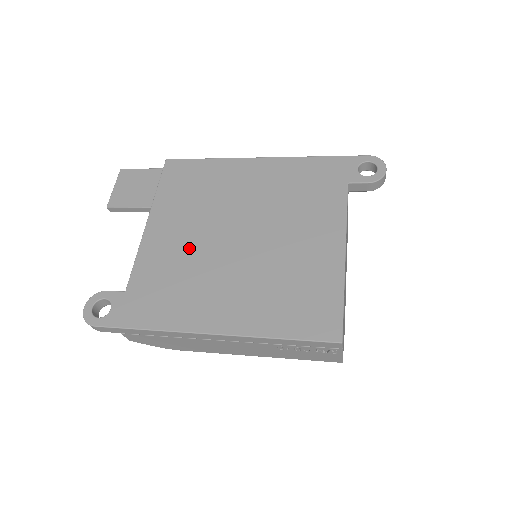
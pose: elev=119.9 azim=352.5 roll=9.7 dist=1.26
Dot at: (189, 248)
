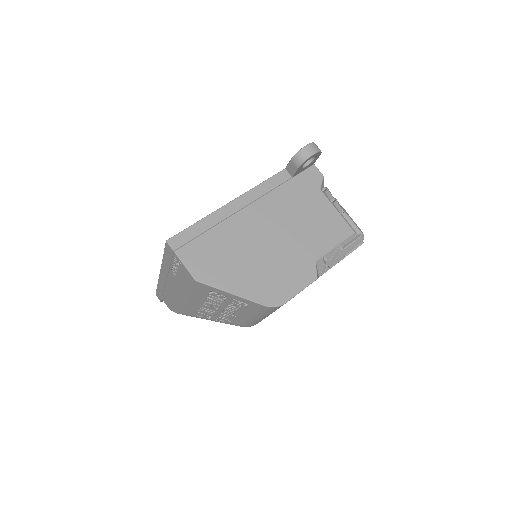
Dot at: occluded
